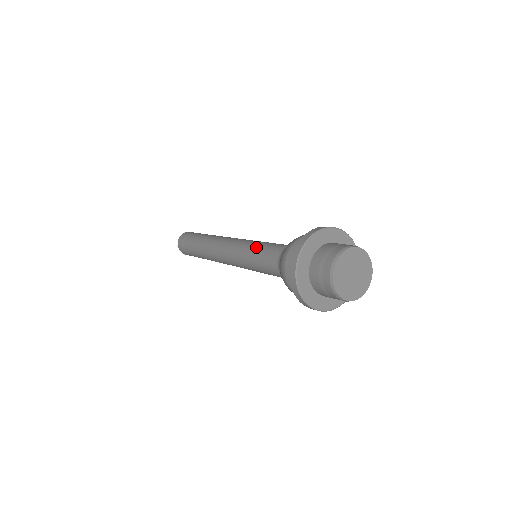
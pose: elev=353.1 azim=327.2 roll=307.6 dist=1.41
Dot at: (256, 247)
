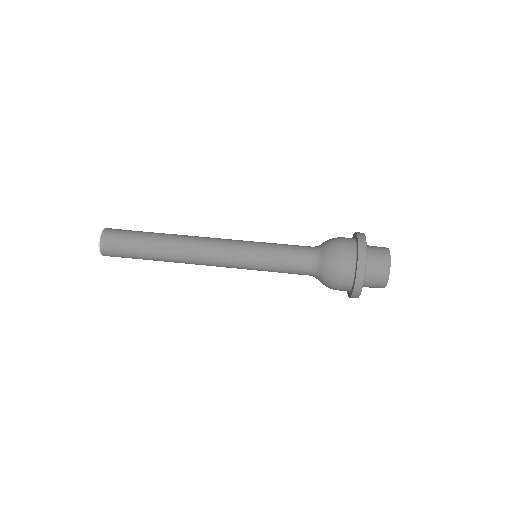
Dot at: (271, 270)
